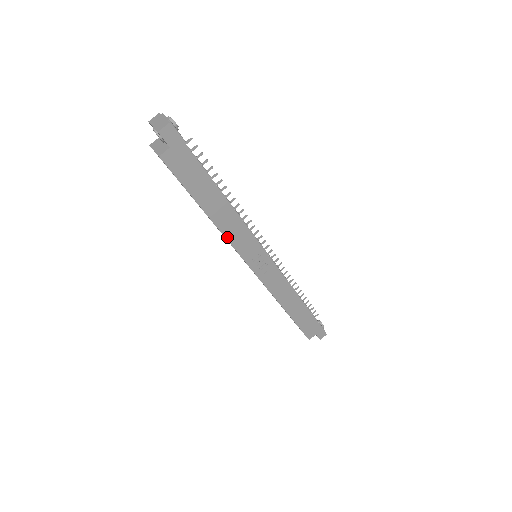
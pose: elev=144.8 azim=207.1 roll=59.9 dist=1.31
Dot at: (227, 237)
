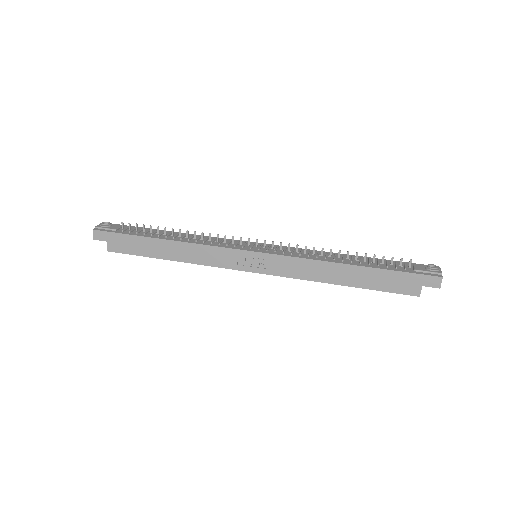
Dot at: (201, 263)
